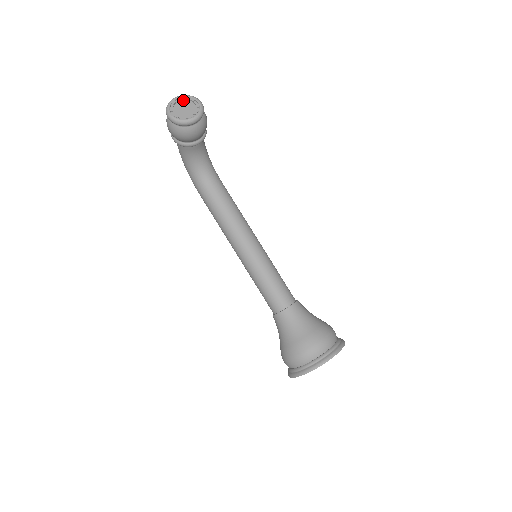
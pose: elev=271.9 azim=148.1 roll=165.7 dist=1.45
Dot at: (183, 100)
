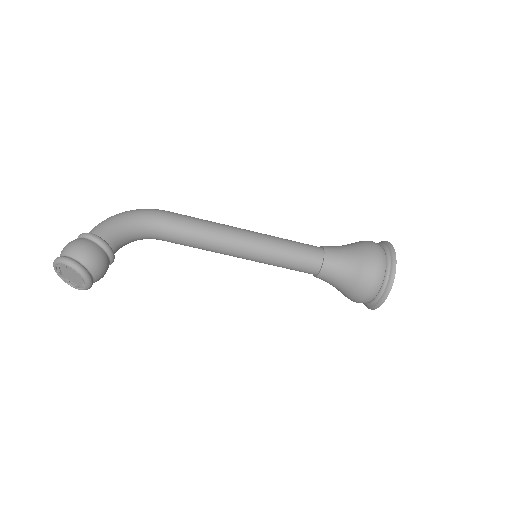
Dot at: (60, 266)
